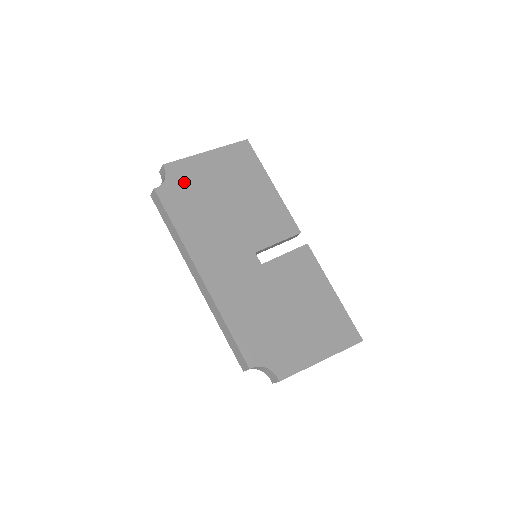
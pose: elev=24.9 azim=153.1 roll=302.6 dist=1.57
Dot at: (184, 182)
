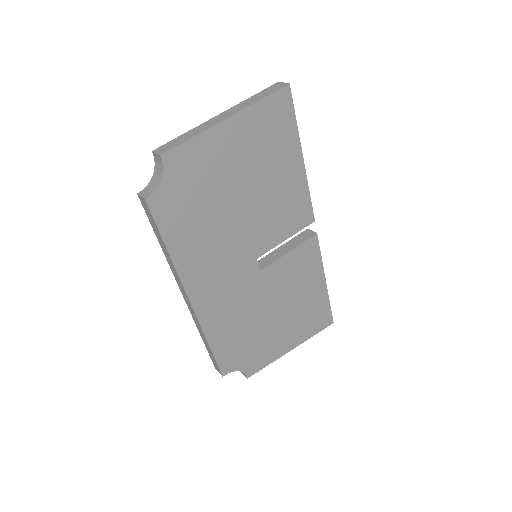
Dot at: (187, 179)
